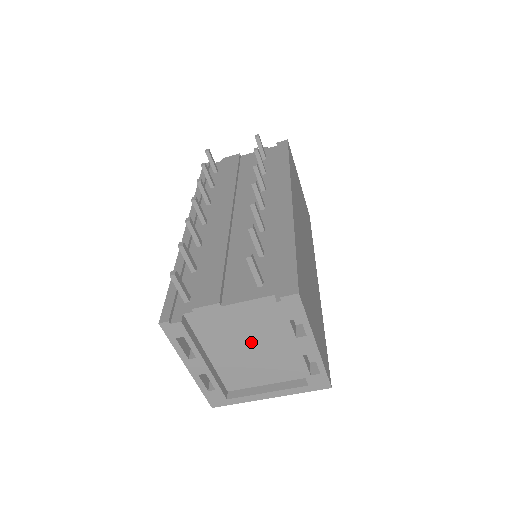
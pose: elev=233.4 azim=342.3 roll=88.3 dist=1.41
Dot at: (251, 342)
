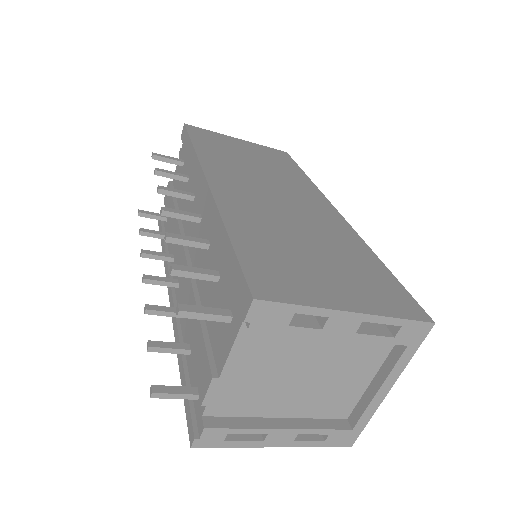
Dot at: (296, 371)
